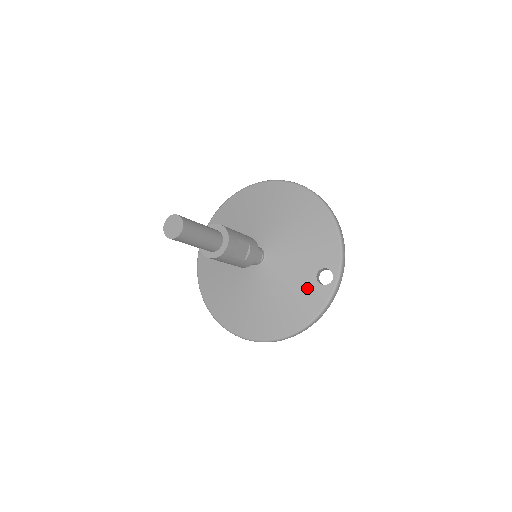
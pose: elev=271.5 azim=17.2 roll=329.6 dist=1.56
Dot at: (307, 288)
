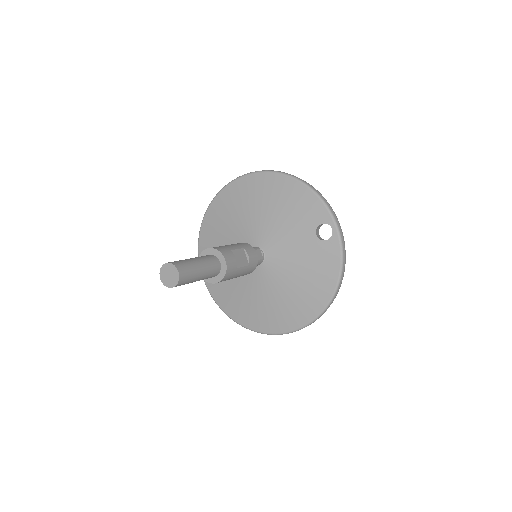
Dot at: (316, 252)
